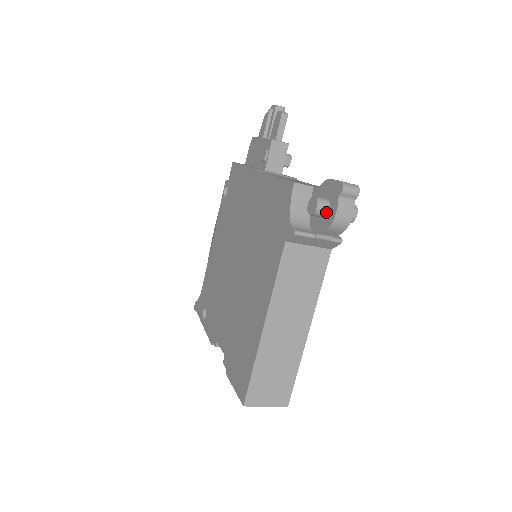
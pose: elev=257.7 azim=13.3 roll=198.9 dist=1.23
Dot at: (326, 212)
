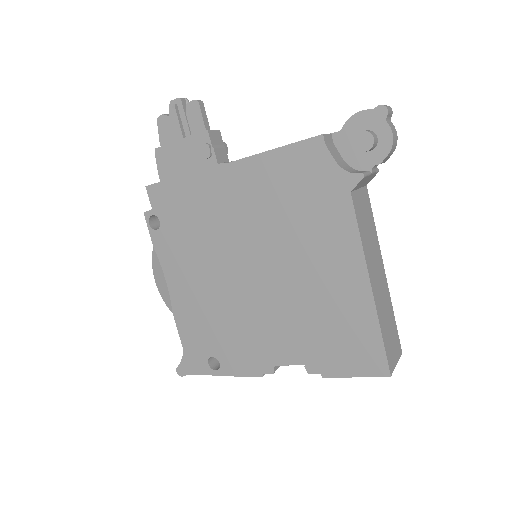
Dot at: (377, 141)
